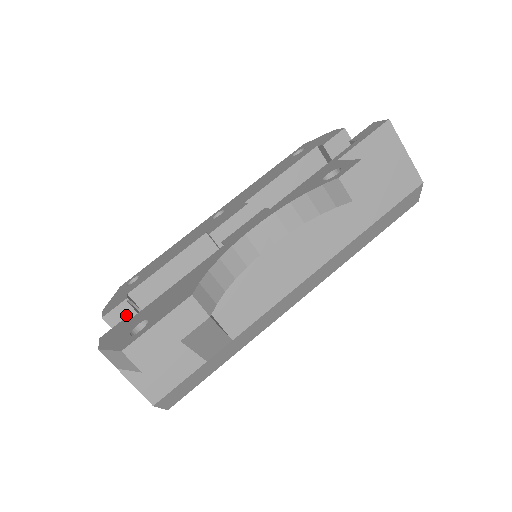
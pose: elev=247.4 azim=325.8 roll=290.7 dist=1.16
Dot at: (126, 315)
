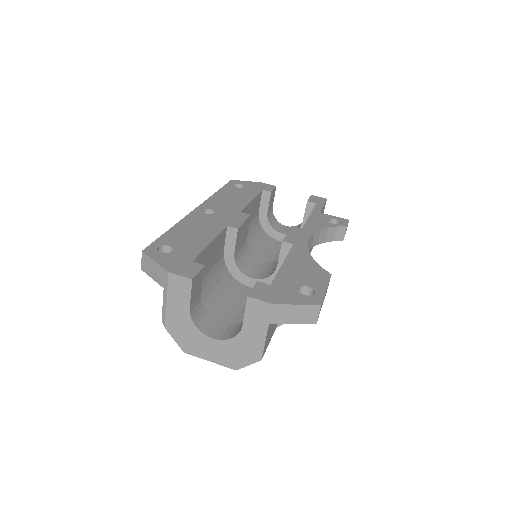
Dot at: (199, 281)
